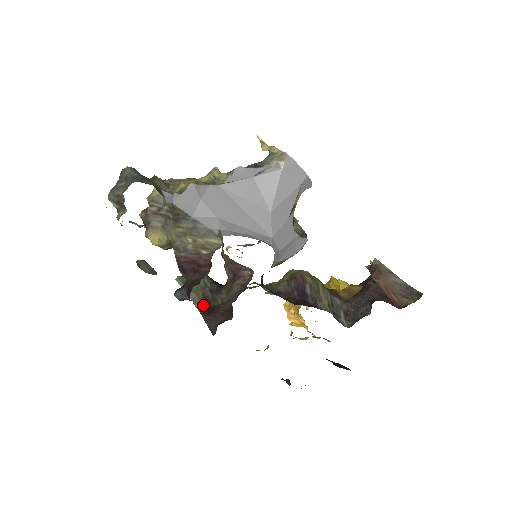
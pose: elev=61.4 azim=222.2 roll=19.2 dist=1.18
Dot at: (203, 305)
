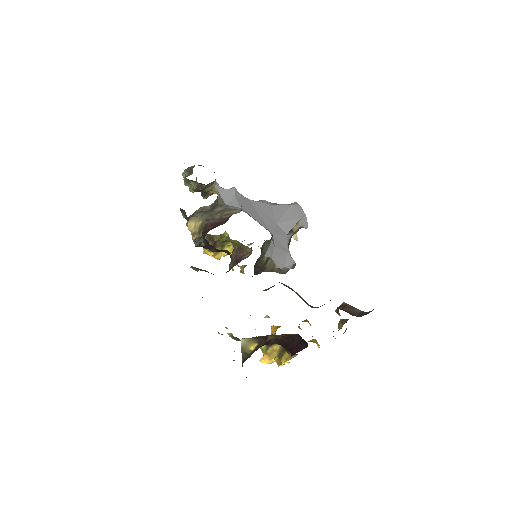
Dot at: occluded
